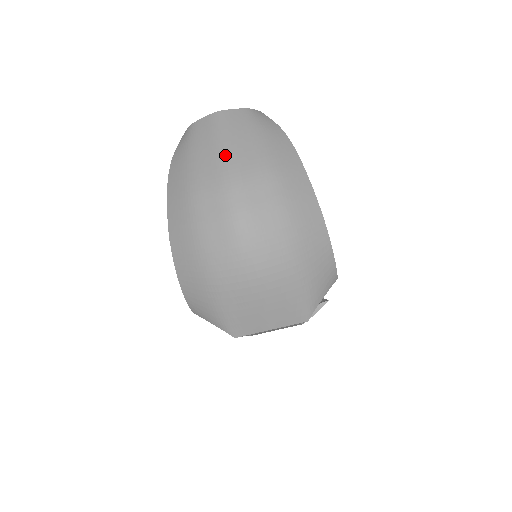
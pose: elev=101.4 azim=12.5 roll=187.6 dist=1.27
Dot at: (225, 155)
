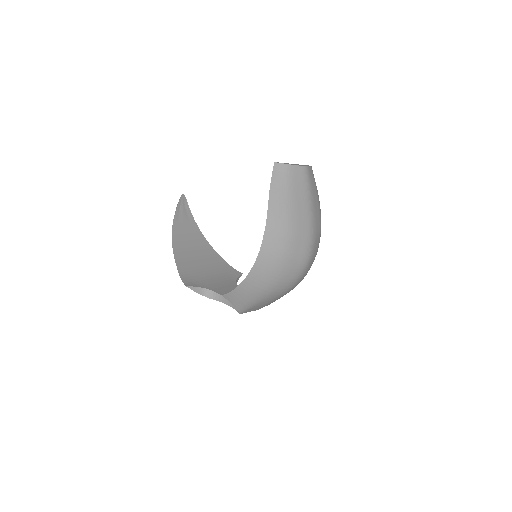
Dot at: (312, 211)
